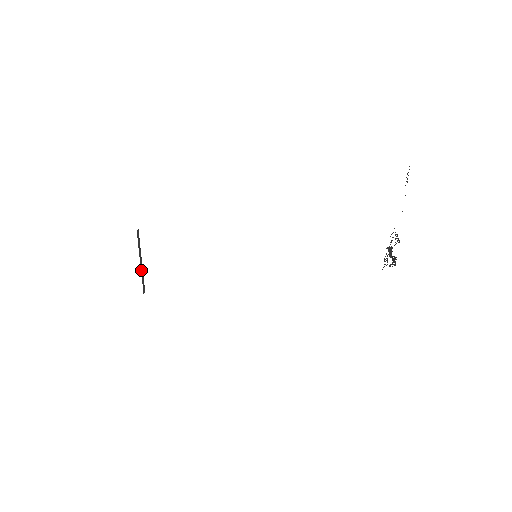
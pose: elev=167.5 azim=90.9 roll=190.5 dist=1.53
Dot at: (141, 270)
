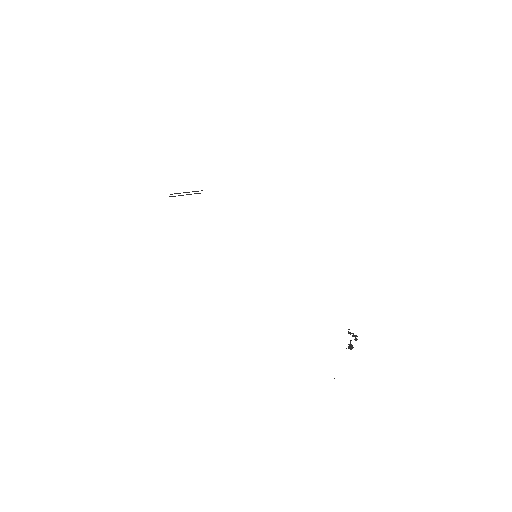
Dot at: (189, 194)
